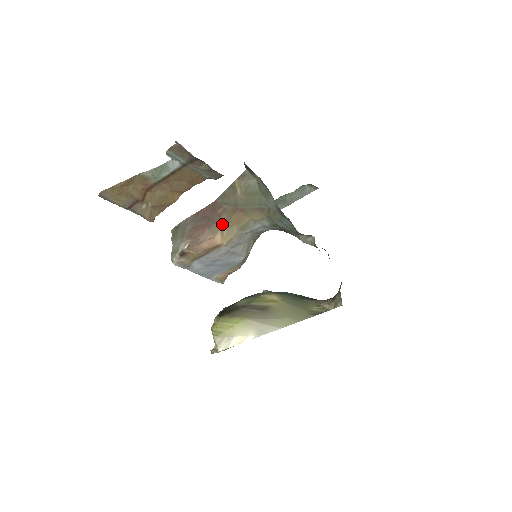
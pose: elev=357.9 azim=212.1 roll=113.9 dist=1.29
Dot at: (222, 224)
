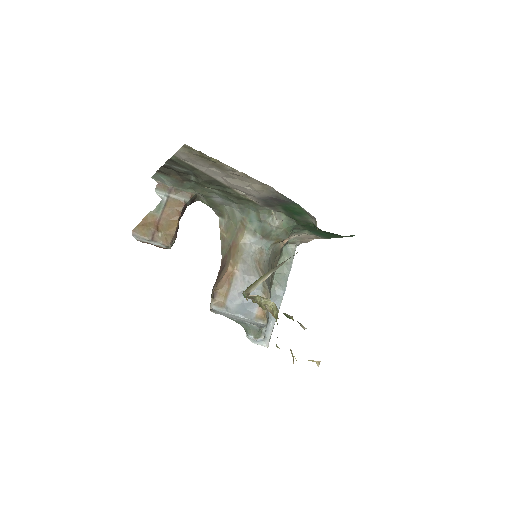
Dot at: (228, 261)
